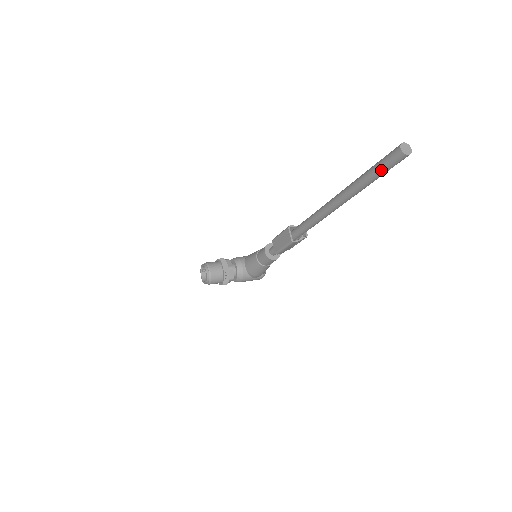
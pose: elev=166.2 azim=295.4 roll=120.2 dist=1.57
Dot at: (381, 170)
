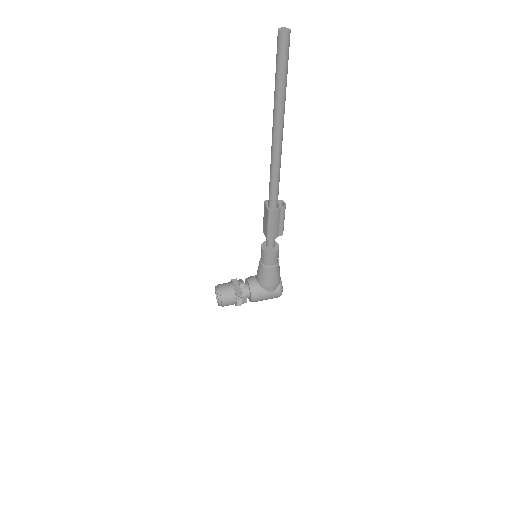
Dot at: (279, 65)
